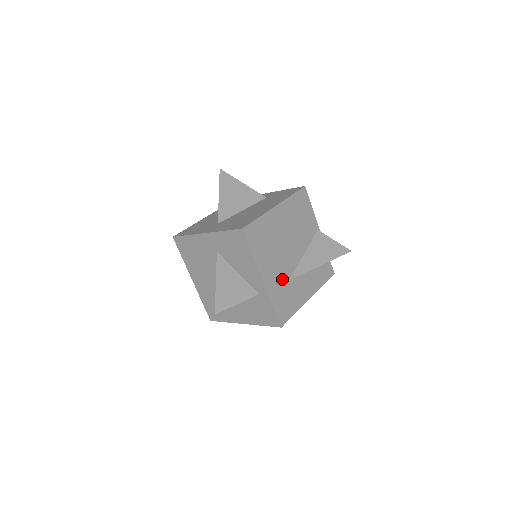
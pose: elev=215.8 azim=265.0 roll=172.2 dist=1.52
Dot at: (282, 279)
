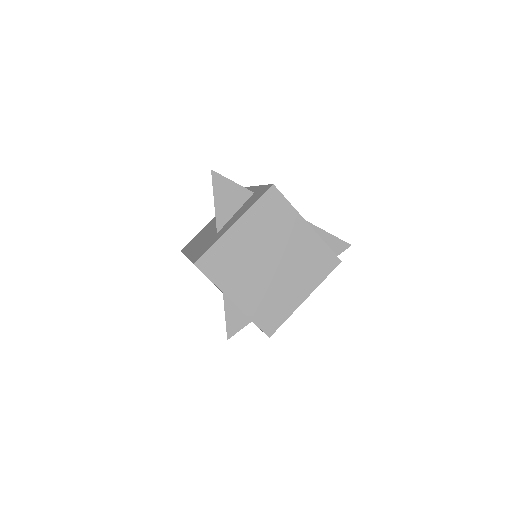
Dot at: occluded
